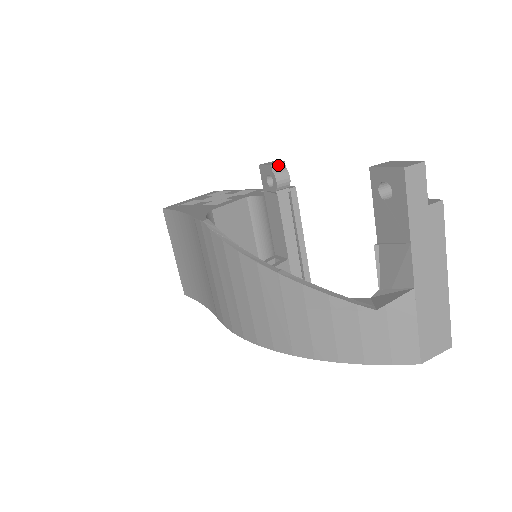
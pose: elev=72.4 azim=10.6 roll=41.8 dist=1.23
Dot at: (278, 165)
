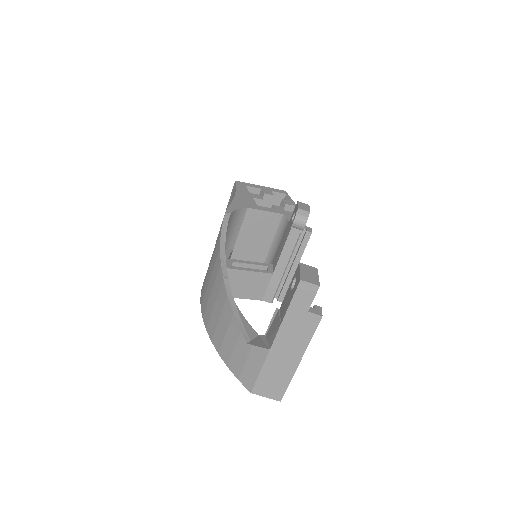
Dot at: (304, 211)
